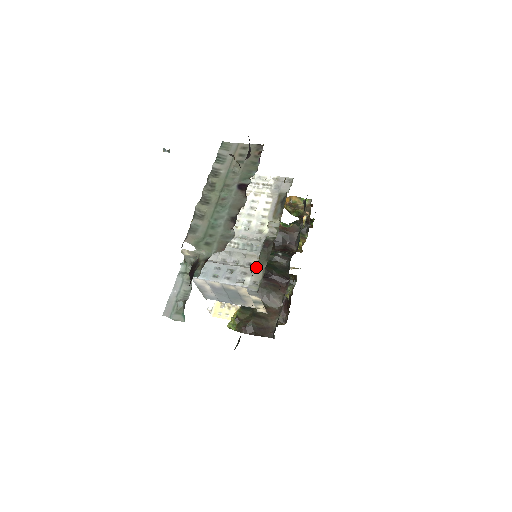
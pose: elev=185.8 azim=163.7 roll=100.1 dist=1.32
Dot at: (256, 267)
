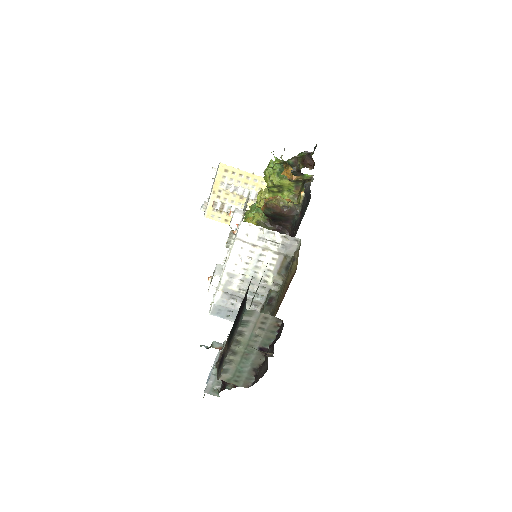
Dot at: occluded
